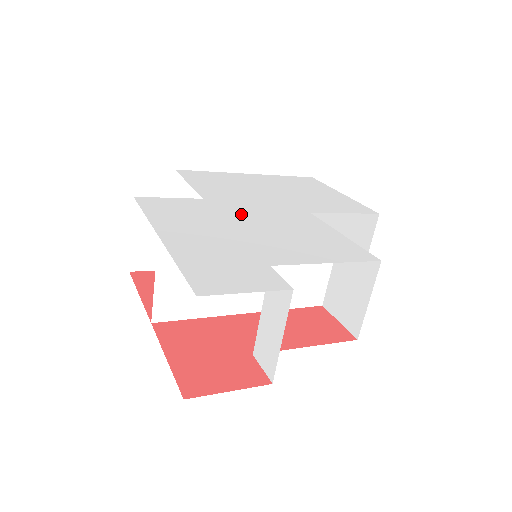
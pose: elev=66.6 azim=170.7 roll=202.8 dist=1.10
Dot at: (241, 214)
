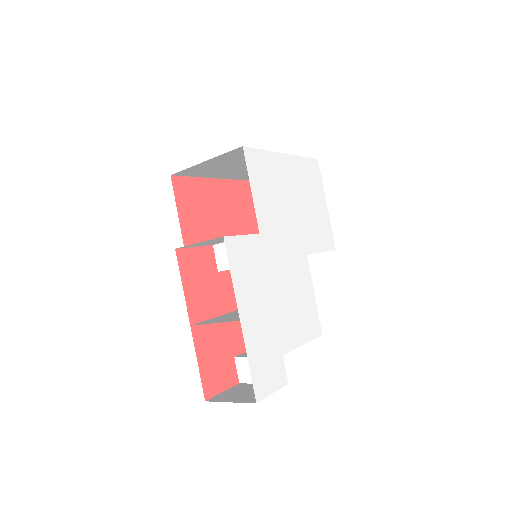
Dot at: (276, 267)
